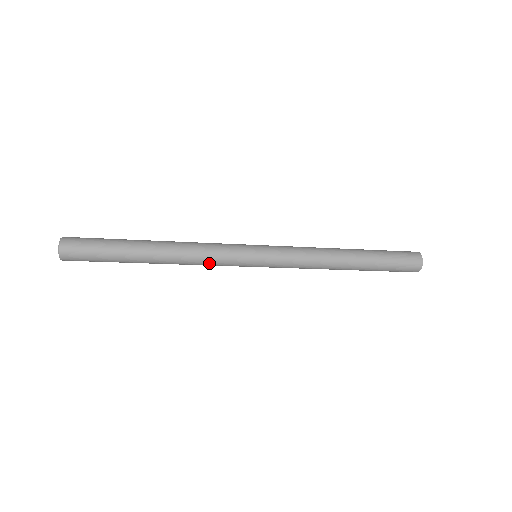
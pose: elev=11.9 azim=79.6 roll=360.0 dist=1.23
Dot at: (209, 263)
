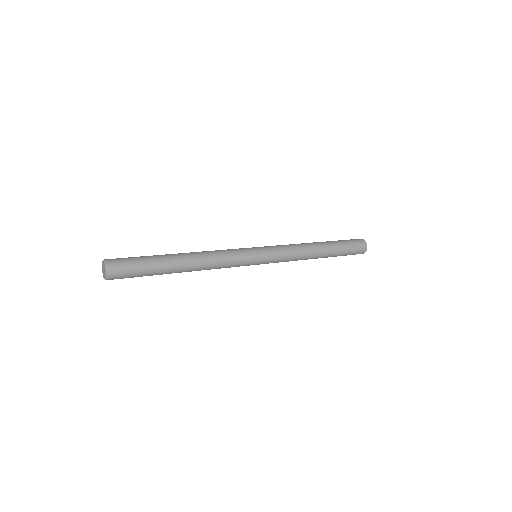
Dot at: occluded
